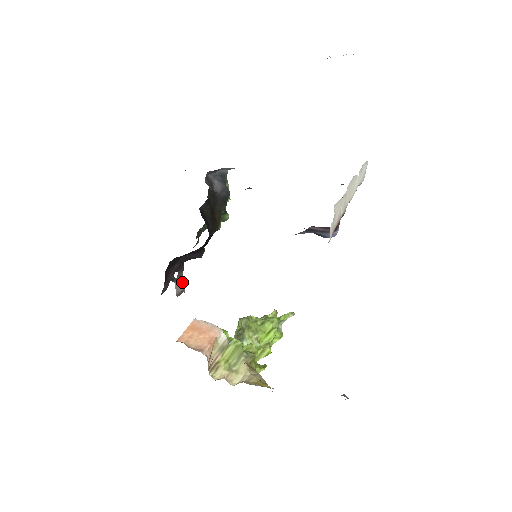
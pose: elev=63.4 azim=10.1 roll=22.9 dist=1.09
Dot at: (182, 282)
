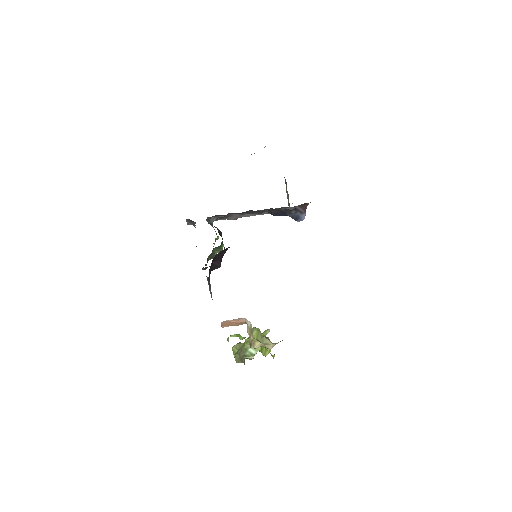
Dot at: (210, 289)
